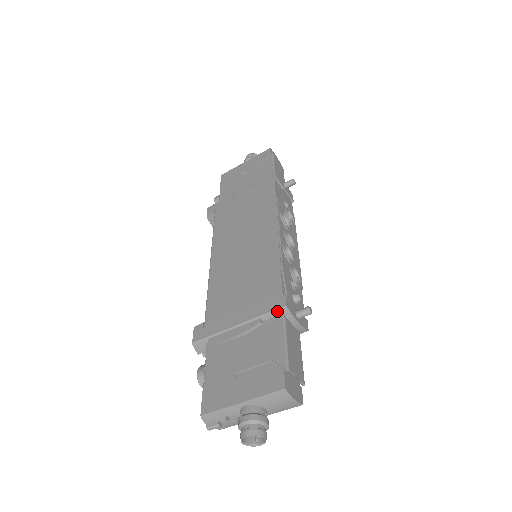
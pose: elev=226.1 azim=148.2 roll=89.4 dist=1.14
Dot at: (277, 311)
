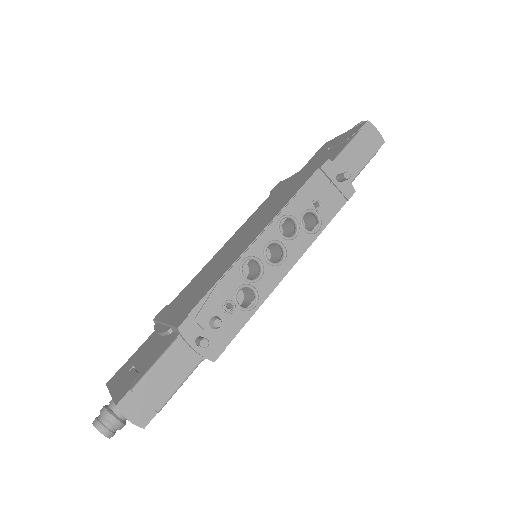
Dot at: (175, 329)
